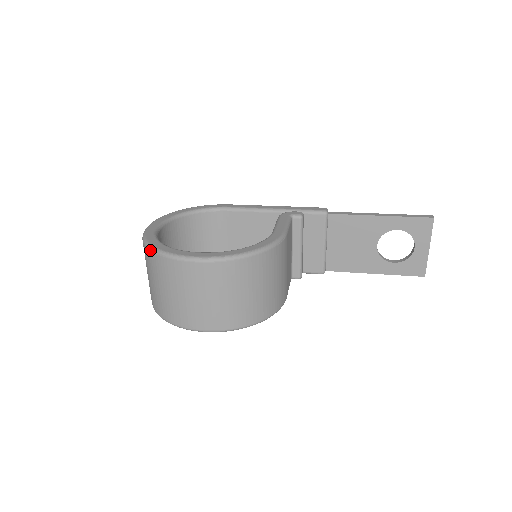
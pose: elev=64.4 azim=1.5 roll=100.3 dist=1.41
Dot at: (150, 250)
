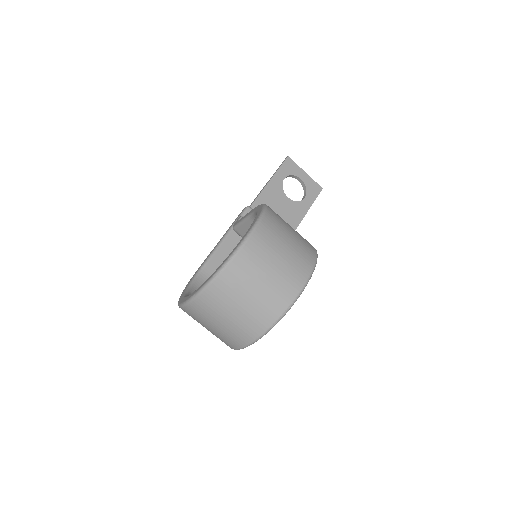
Dot at: (217, 277)
